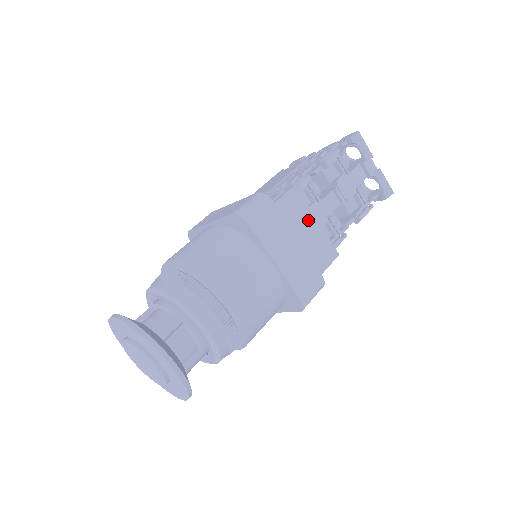
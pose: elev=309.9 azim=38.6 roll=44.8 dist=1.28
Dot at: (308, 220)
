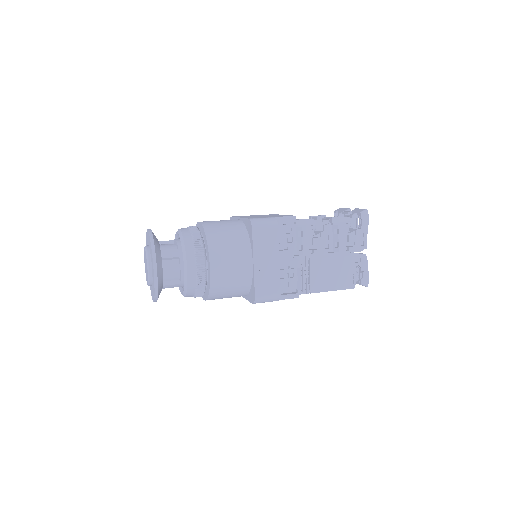
Dot at: occluded
